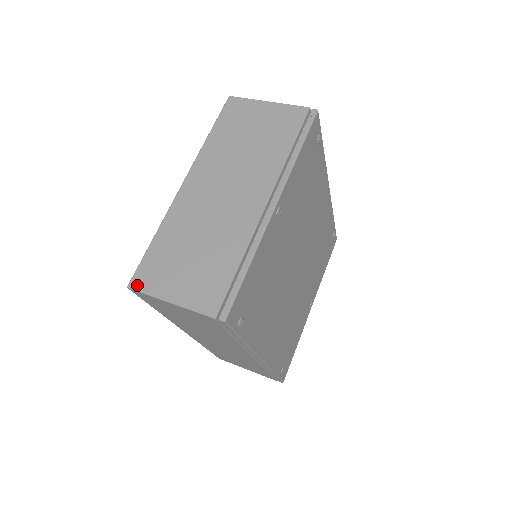
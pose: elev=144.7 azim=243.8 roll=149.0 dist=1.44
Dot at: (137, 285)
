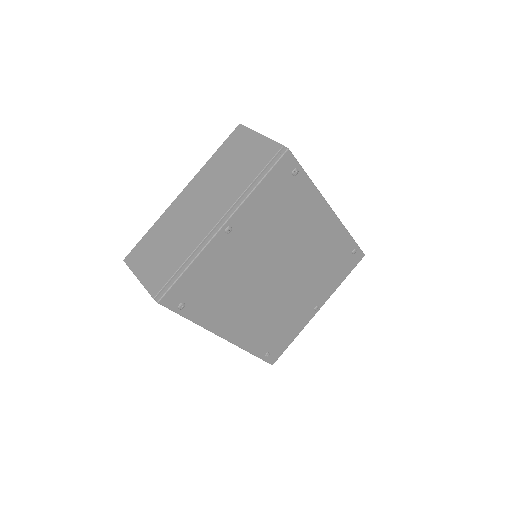
Dot at: (128, 260)
